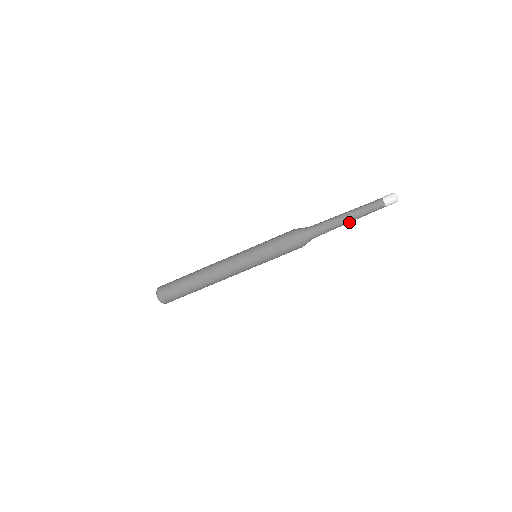
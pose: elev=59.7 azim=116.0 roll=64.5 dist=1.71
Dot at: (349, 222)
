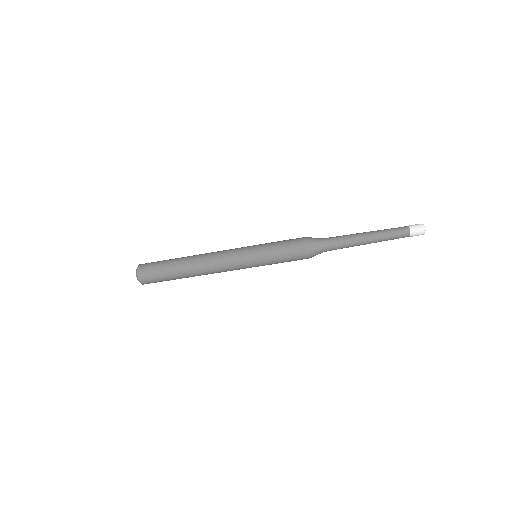
Dot at: (366, 243)
